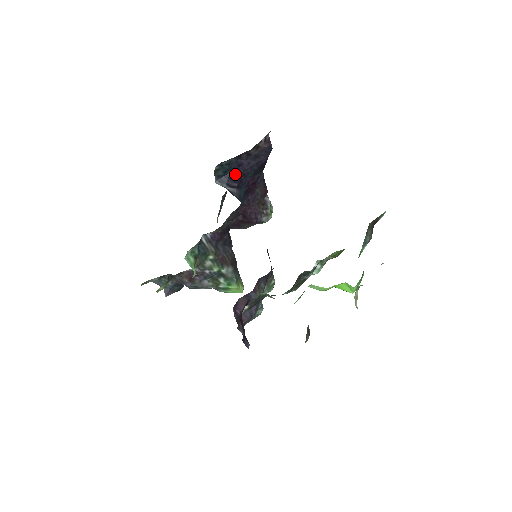
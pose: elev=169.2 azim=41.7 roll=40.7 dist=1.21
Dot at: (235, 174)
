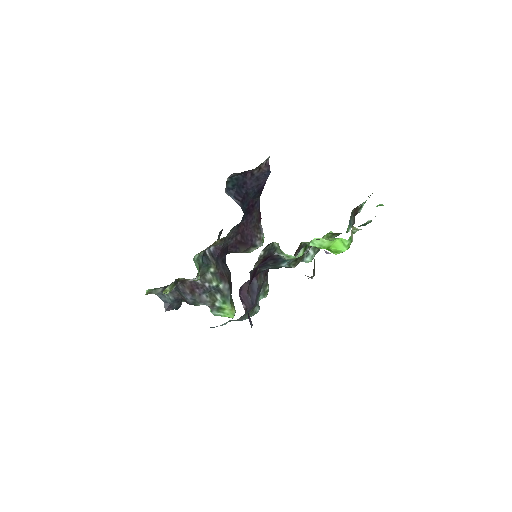
Dot at: (240, 190)
